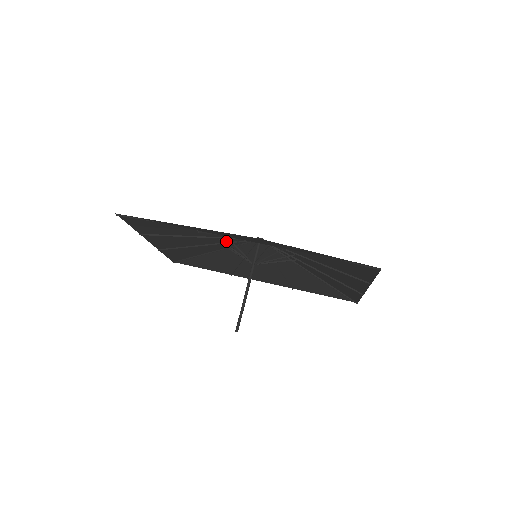
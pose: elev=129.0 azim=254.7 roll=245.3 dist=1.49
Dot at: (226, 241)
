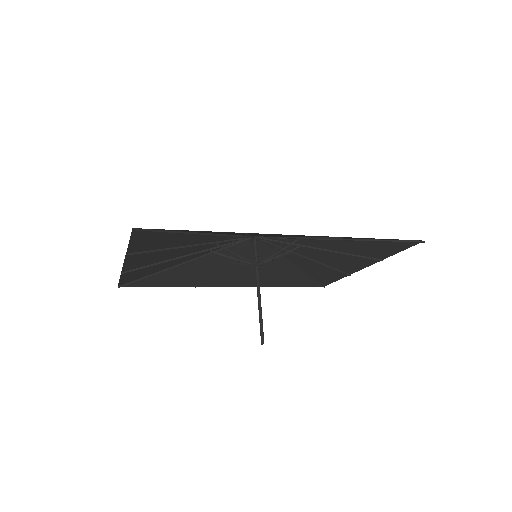
Dot at: (215, 246)
